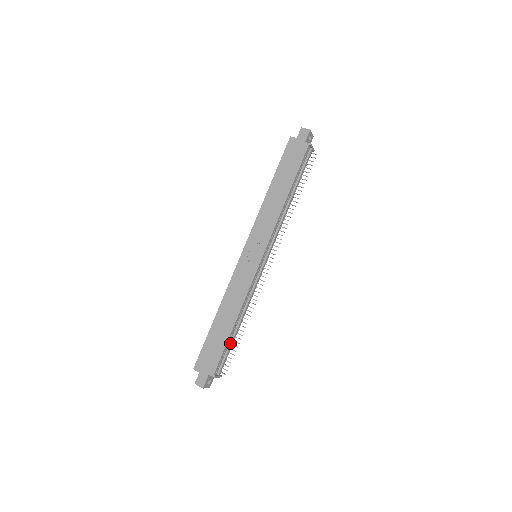
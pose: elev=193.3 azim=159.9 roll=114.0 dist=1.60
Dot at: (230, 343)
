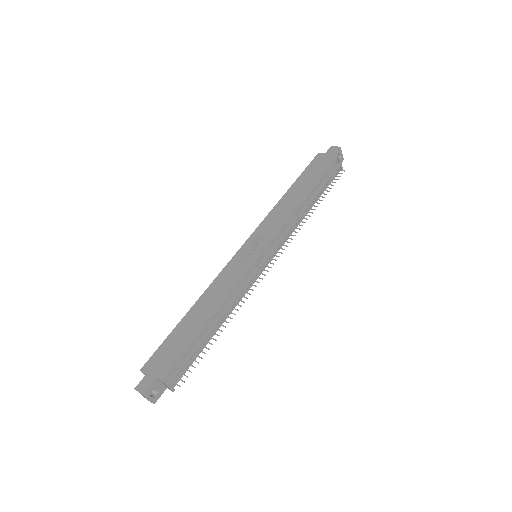
Dot at: (197, 345)
